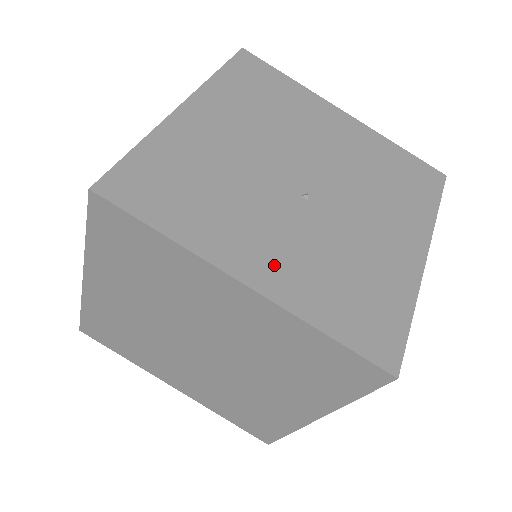
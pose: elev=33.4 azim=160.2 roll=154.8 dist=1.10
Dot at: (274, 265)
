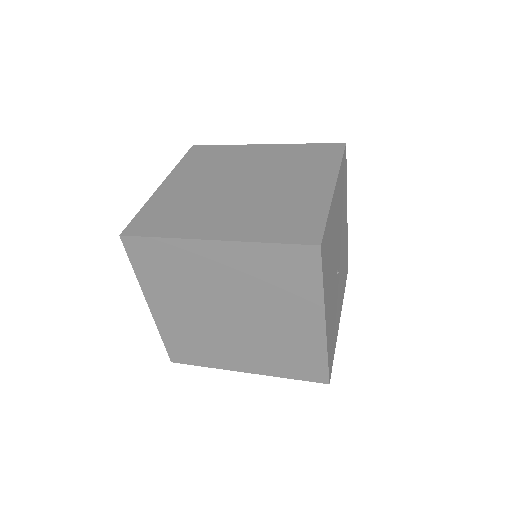
Dot at: (329, 314)
